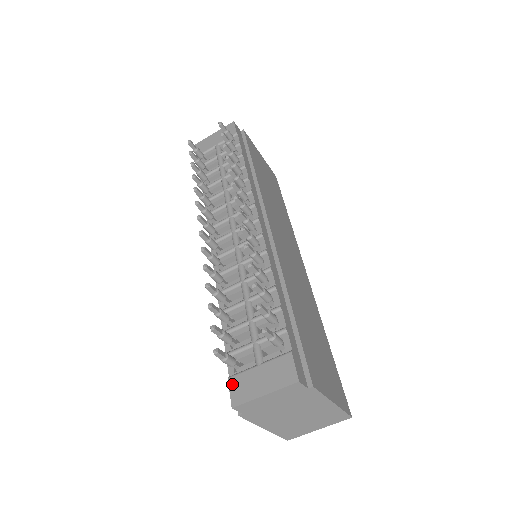
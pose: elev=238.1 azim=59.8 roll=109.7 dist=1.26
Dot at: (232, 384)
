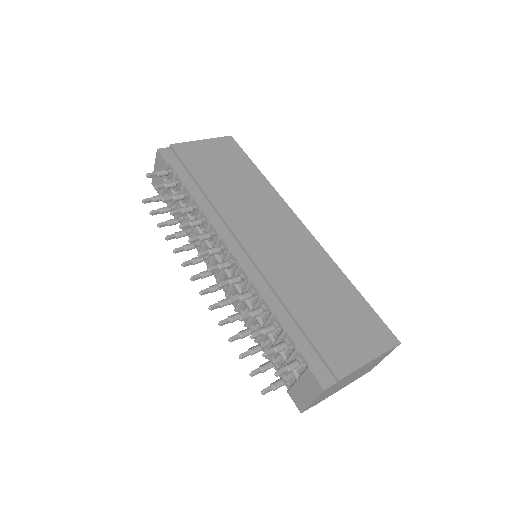
Dot at: (292, 396)
